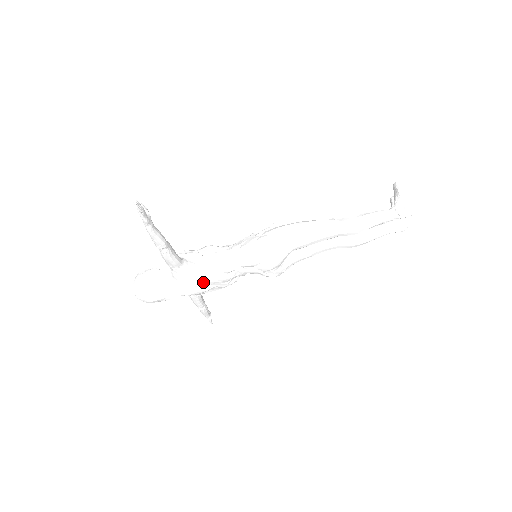
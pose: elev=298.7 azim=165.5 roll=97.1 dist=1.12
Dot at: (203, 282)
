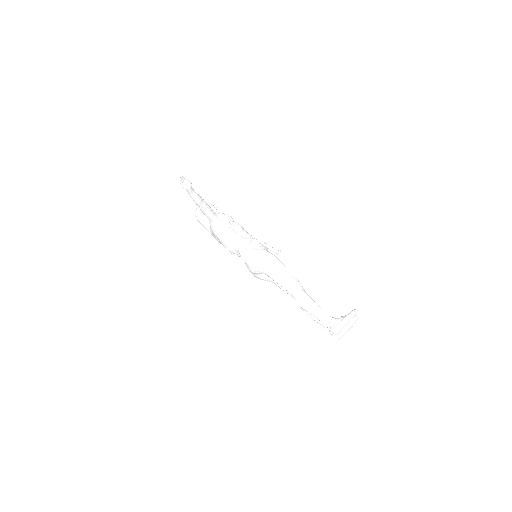
Dot at: (218, 239)
